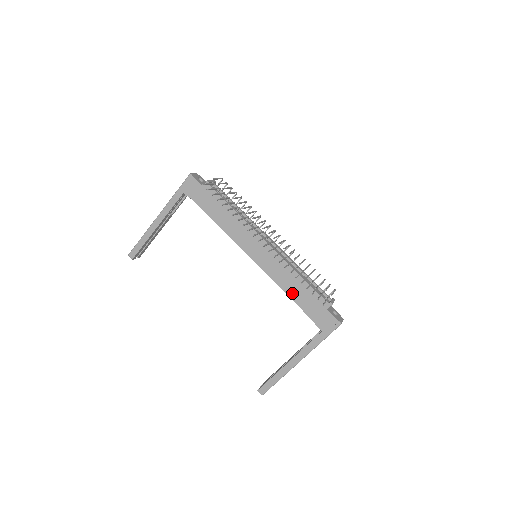
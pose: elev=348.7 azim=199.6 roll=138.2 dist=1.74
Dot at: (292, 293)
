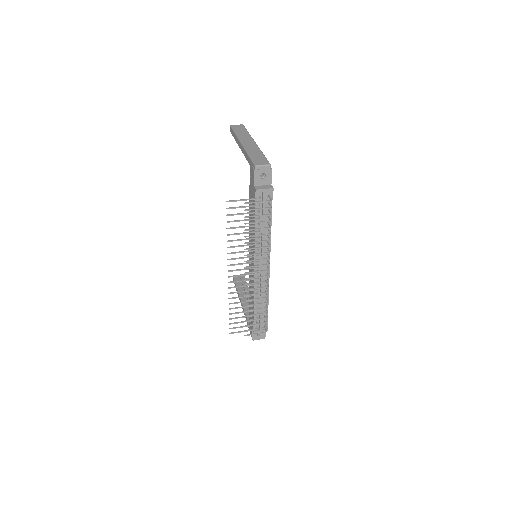
Dot at: (250, 297)
